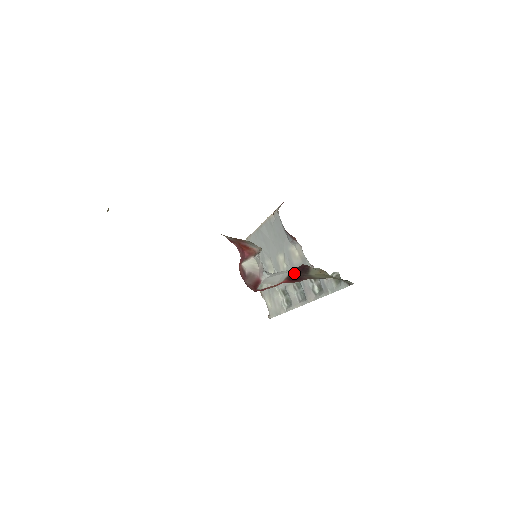
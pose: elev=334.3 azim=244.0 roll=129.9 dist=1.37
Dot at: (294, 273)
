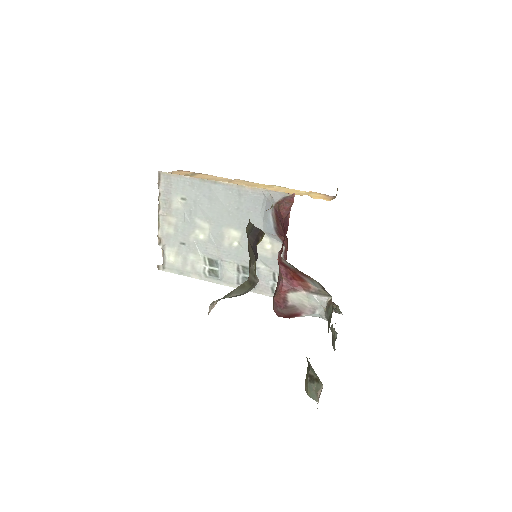
Dot at: occluded
